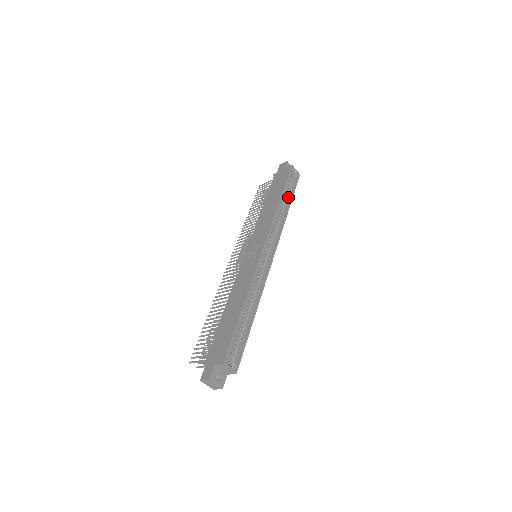
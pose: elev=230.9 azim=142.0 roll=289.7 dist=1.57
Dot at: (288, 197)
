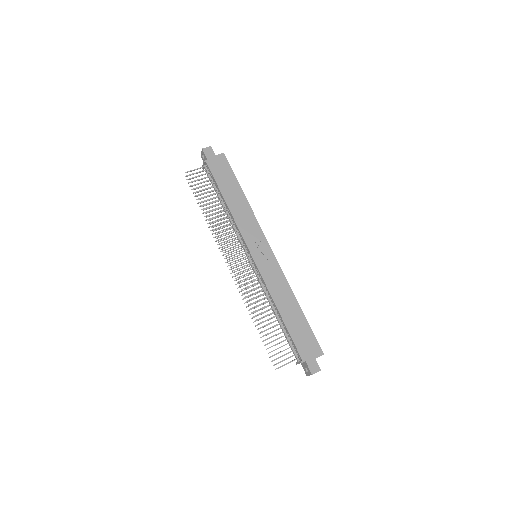
Dot at: occluded
